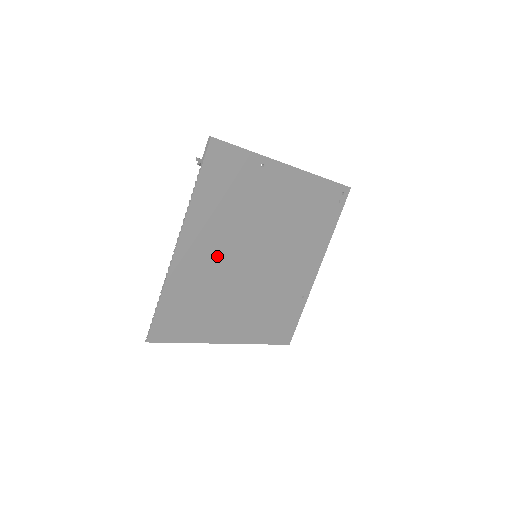
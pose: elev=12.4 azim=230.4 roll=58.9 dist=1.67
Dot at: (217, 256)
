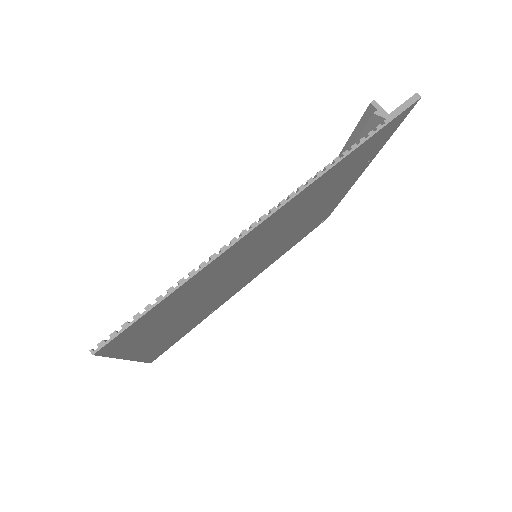
Dot at: (258, 244)
